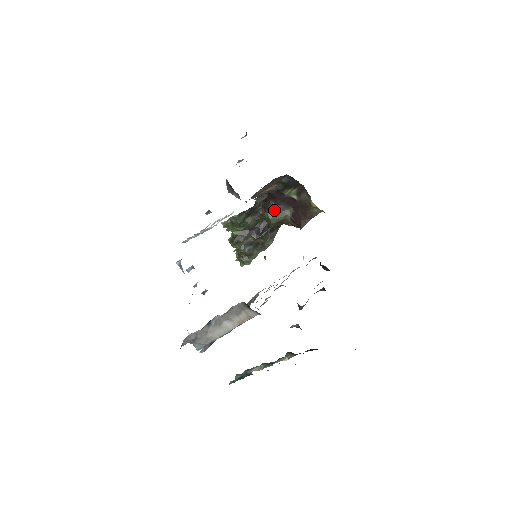
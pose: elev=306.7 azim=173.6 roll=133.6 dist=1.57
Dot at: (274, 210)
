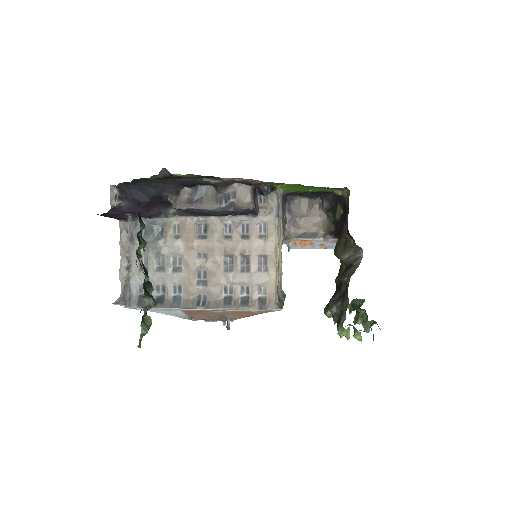
Dot at: (338, 242)
